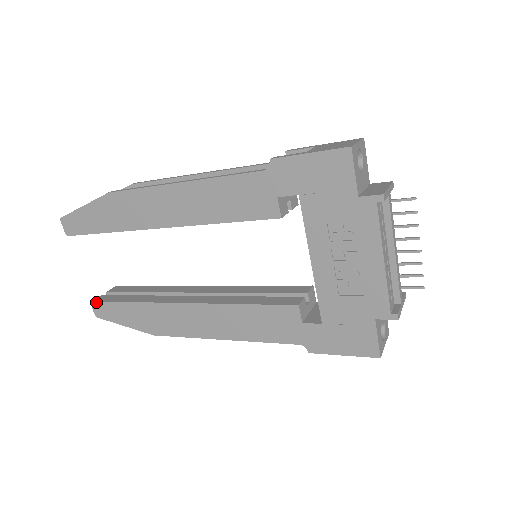
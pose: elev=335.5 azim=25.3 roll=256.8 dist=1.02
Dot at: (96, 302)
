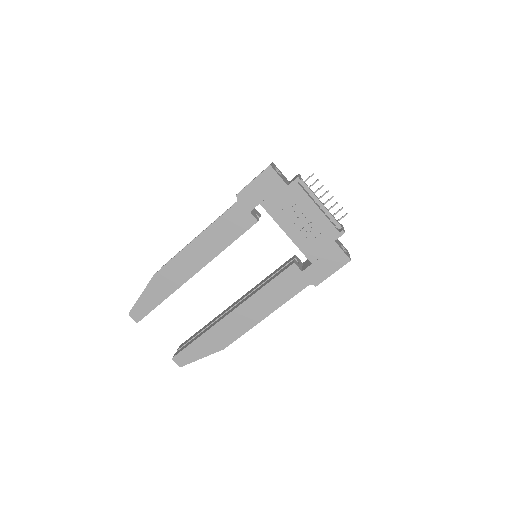
Dot at: (176, 356)
